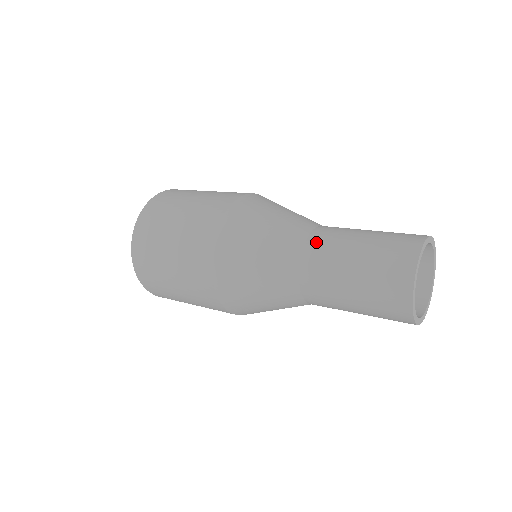
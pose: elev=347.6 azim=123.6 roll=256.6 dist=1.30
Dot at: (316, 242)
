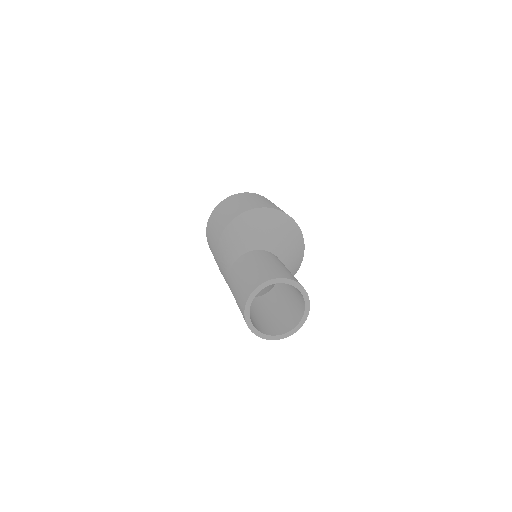
Dot at: (234, 267)
